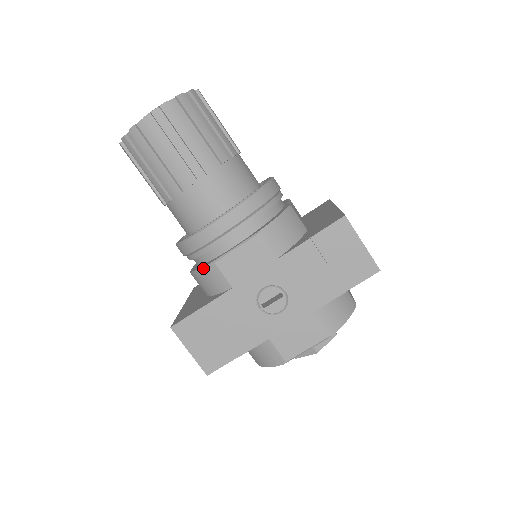
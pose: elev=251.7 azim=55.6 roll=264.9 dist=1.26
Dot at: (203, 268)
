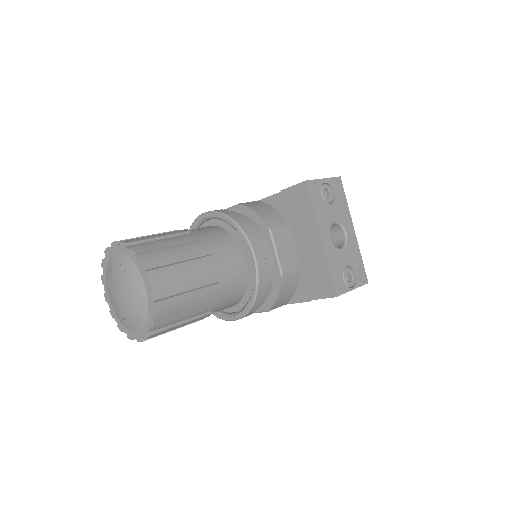
Dot at: occluded
